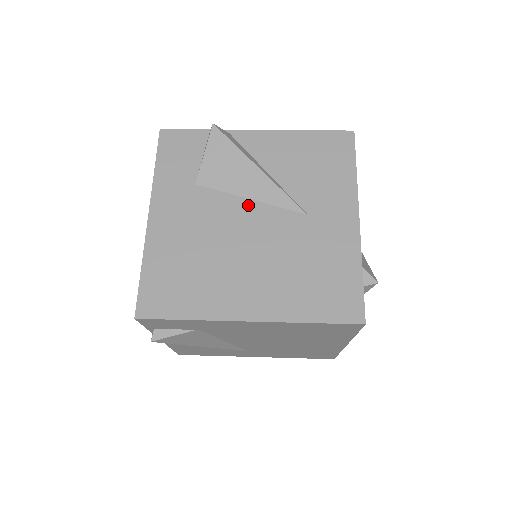
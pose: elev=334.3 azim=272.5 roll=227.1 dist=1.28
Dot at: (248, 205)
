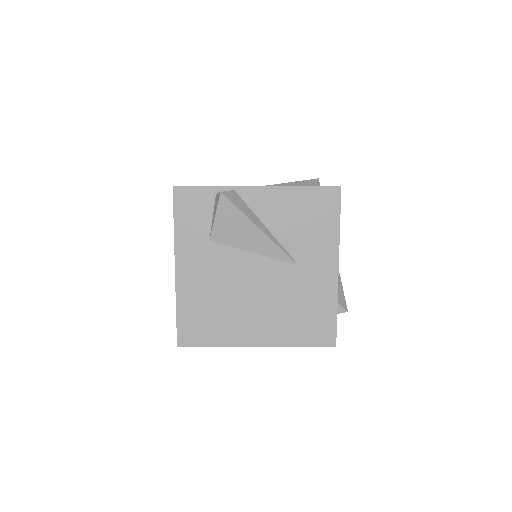
Dot at: (253, 259)
